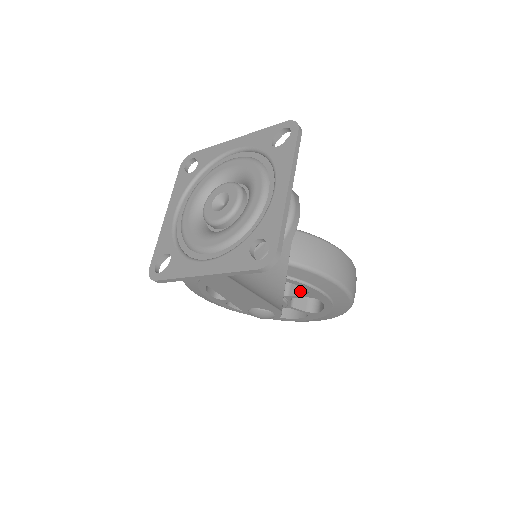
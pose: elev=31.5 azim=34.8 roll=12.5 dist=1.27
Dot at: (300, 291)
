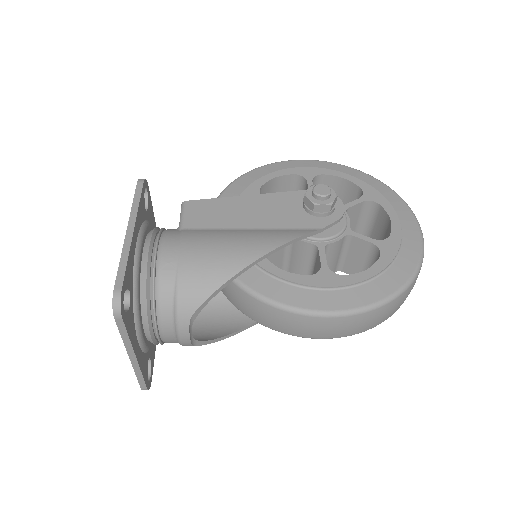
Dot at: occluded
